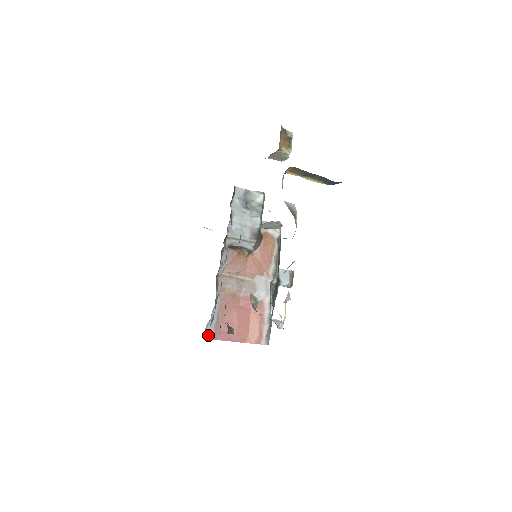
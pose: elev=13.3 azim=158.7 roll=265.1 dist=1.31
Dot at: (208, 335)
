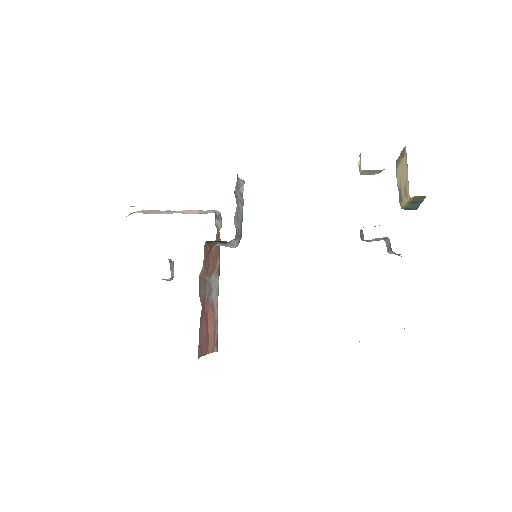
Dot at: (198, 354)
